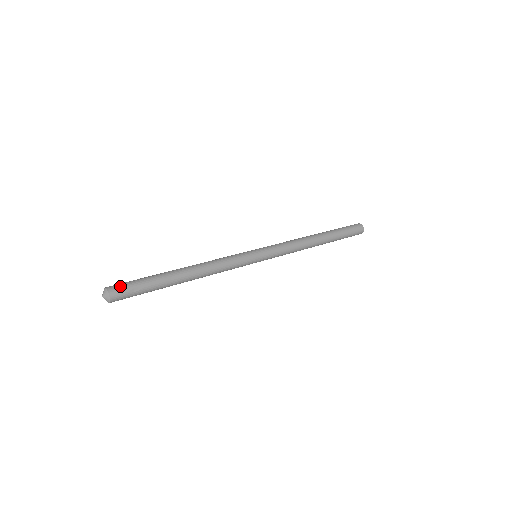
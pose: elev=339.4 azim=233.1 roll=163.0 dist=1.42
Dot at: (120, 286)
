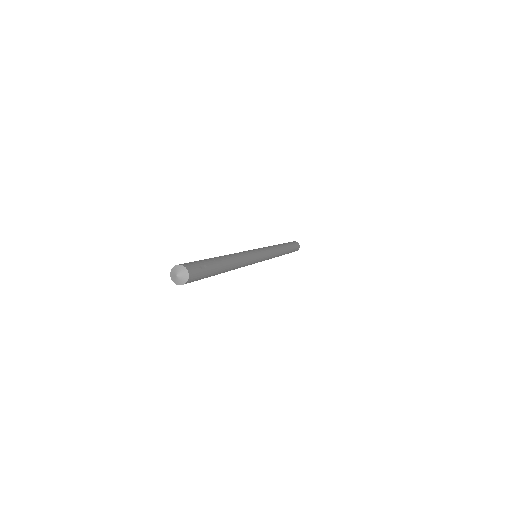
Dot at: (188, 263)
